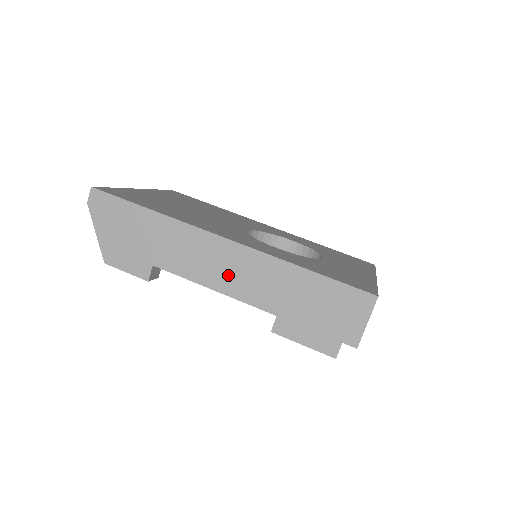
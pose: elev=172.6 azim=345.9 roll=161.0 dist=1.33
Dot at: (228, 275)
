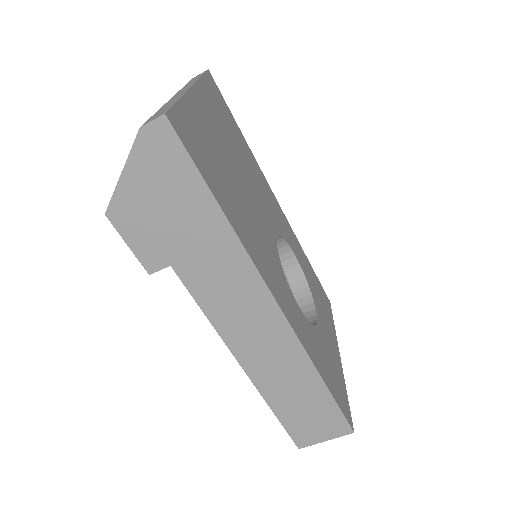
Dot at: (247, 334)
